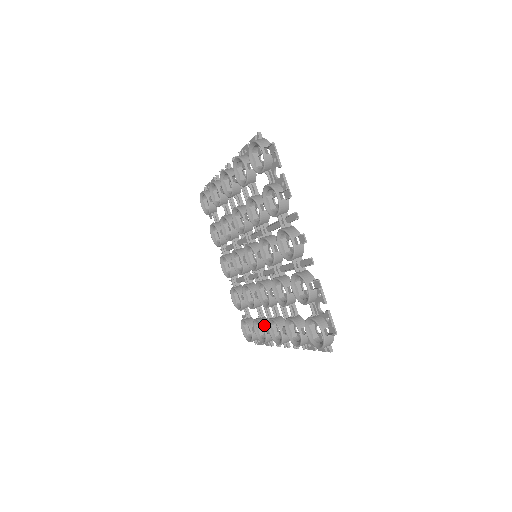
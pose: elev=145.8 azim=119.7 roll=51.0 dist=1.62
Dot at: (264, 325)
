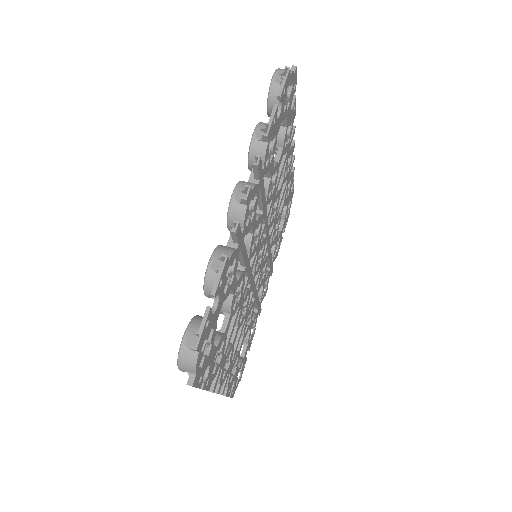
Dot at: occluded
